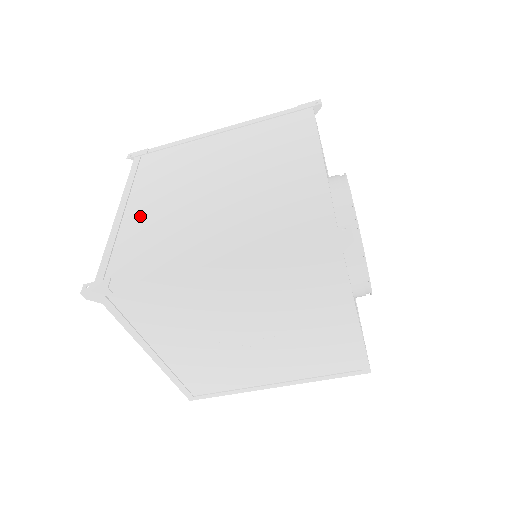
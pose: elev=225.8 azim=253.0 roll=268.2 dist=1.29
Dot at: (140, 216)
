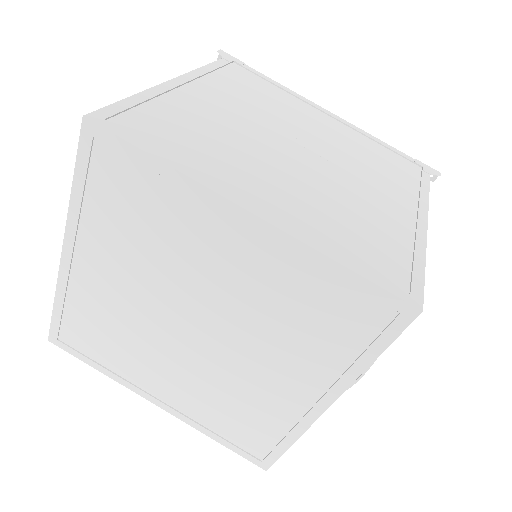
Dot at: occluded
